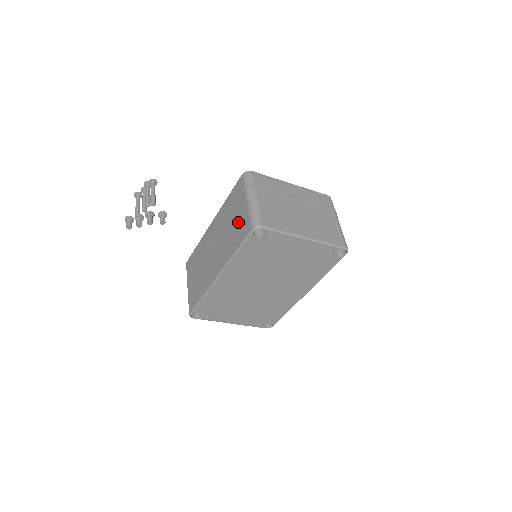
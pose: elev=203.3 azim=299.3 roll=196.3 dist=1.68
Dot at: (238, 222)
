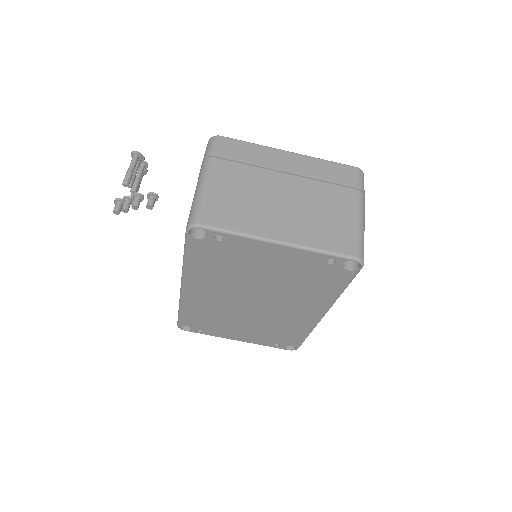
Dot at: occluded
